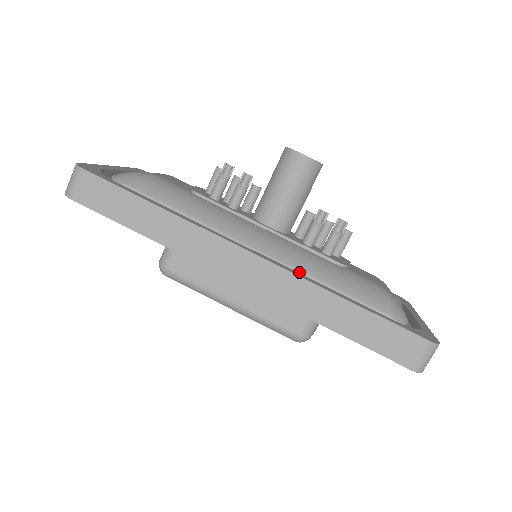
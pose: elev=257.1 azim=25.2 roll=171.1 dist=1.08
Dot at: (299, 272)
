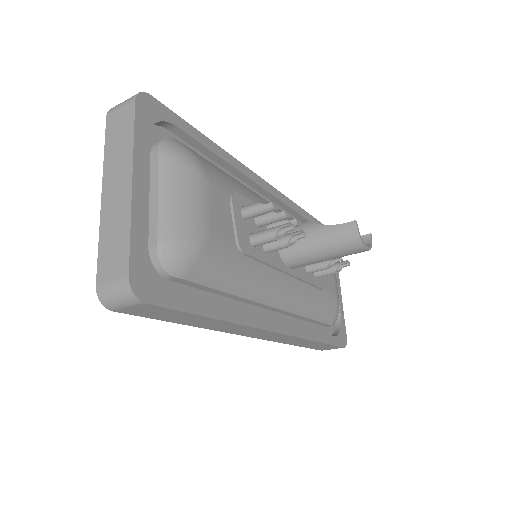
Dot at: (296, 315)
